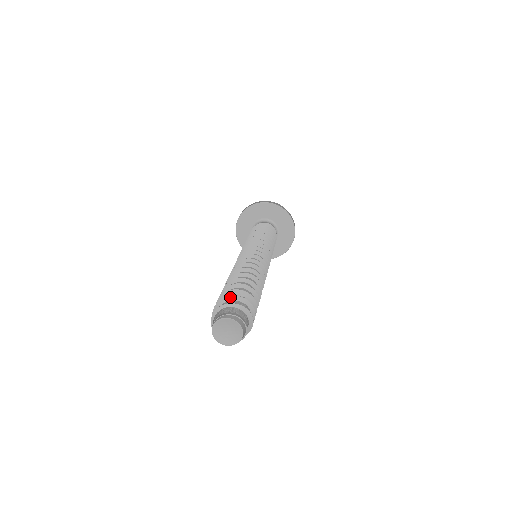
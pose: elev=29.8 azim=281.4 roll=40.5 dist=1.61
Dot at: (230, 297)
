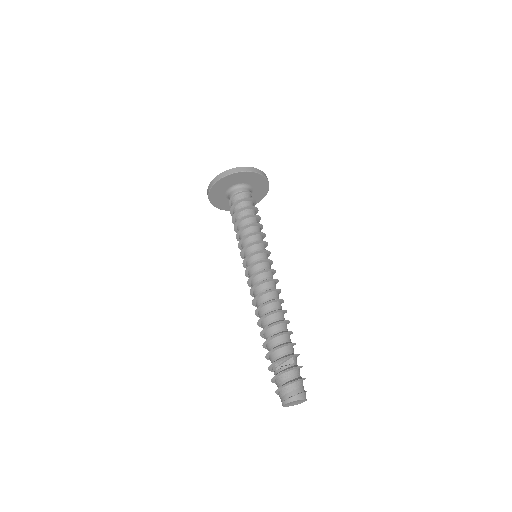
Dot at: (275, 377)
